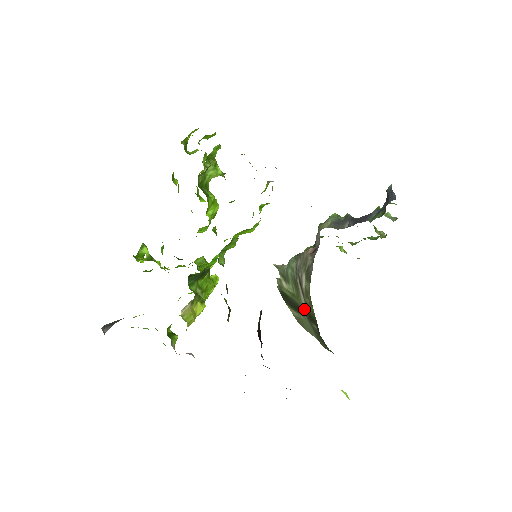
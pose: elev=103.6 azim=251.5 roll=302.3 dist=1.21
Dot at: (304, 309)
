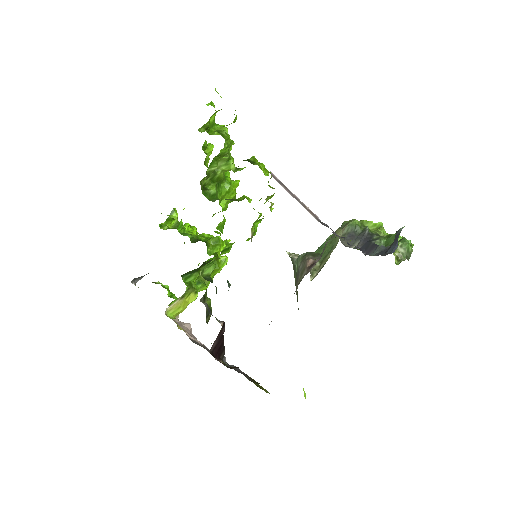
Dot at: occluded
